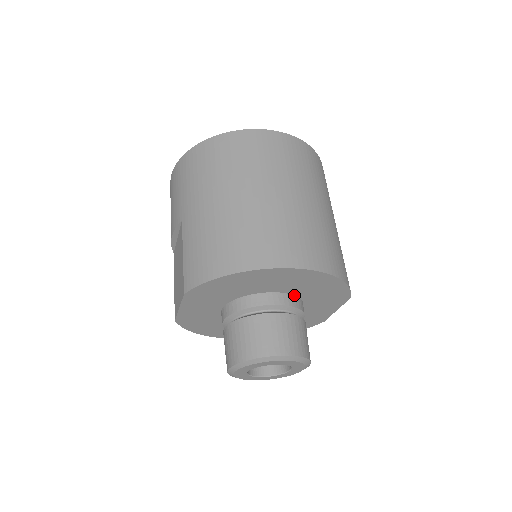
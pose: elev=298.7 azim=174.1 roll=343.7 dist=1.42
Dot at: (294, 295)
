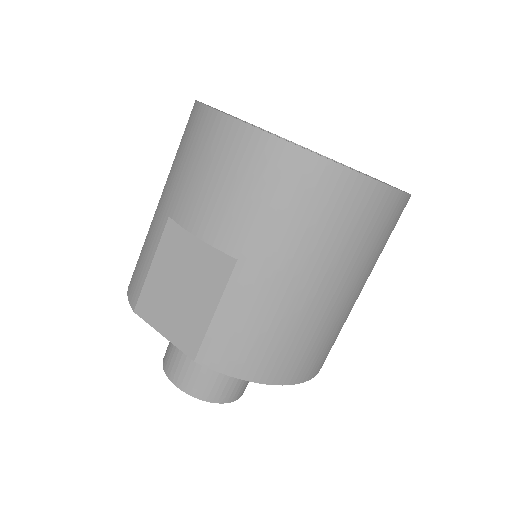
Dot at: occluded
